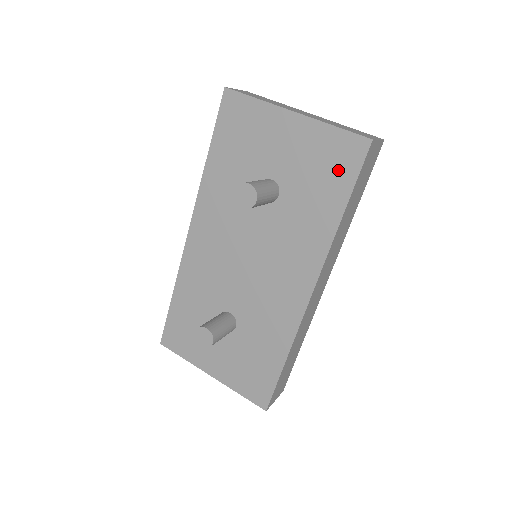
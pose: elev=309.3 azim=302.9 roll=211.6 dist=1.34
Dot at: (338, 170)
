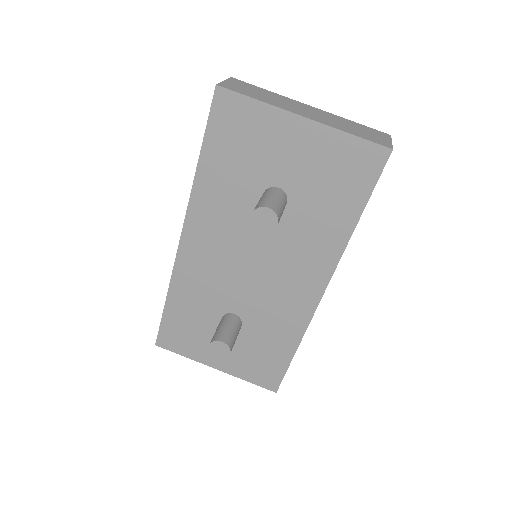
Dot at: (354, 179)
